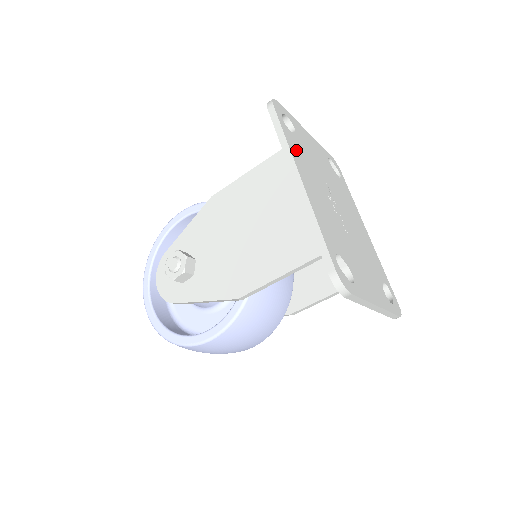
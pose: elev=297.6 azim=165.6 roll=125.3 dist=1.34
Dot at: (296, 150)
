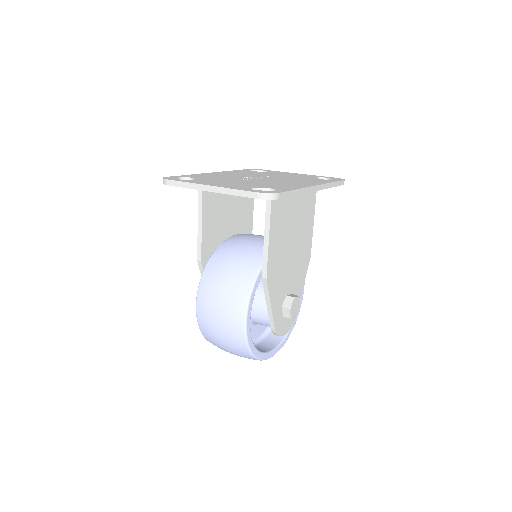
Dot at: occluded
